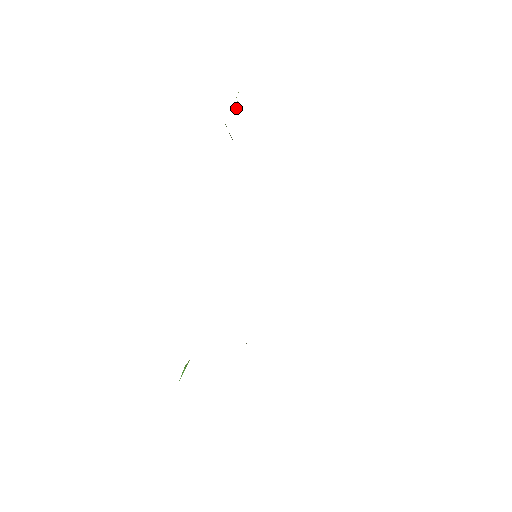
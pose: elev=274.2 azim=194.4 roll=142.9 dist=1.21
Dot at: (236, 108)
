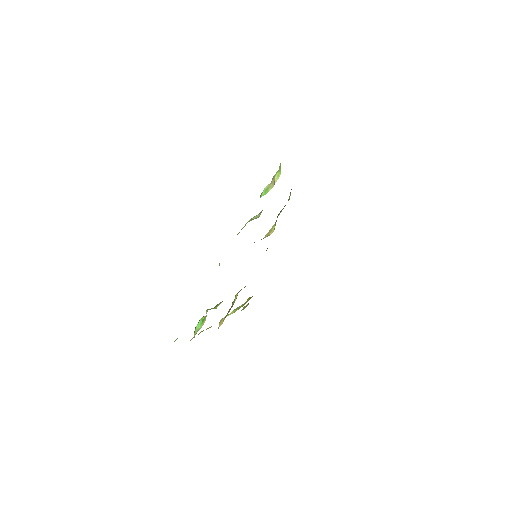
Dot at: (271, 182)
